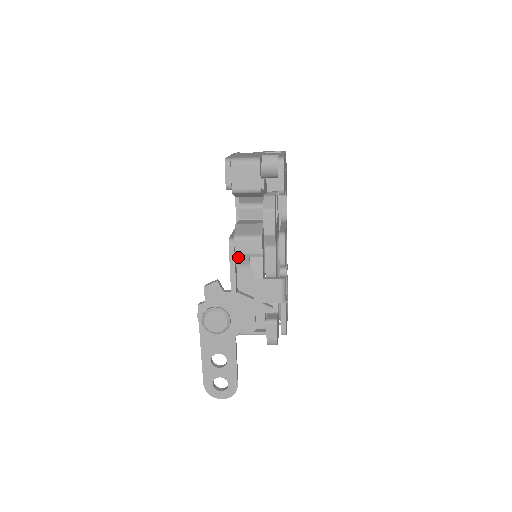
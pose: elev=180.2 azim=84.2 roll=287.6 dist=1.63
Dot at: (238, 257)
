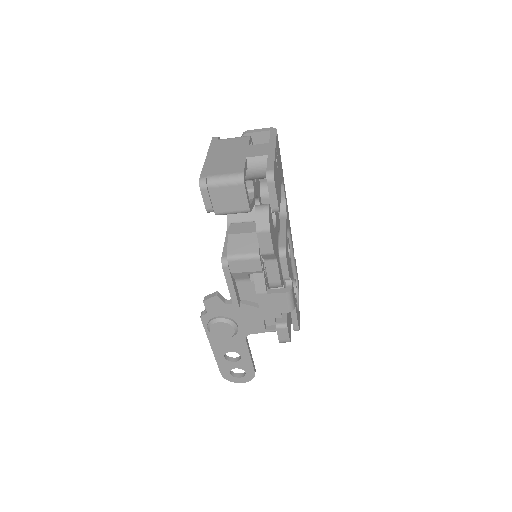
Dot at: (235, 275)
